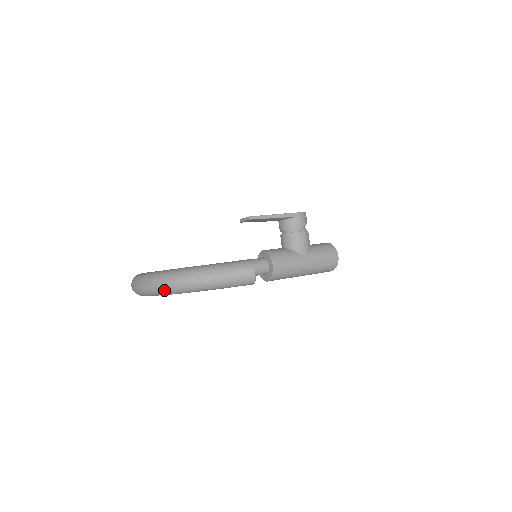
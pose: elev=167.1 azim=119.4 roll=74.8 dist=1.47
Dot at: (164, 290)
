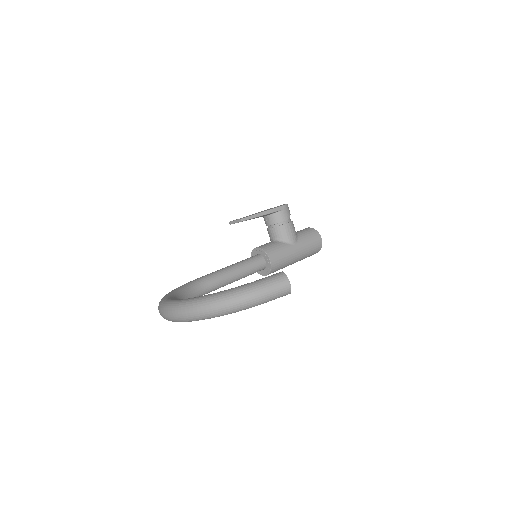
Dot at: (207, 316)
